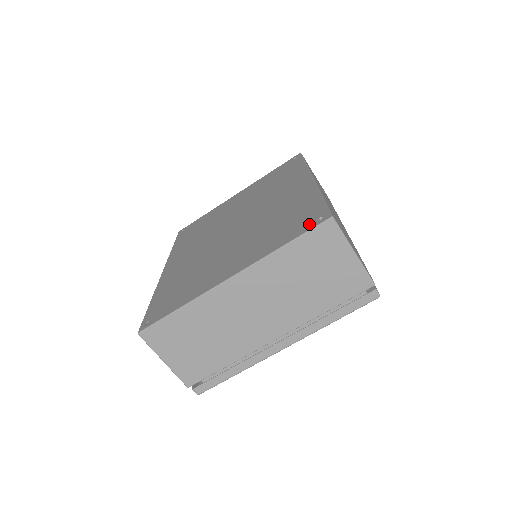
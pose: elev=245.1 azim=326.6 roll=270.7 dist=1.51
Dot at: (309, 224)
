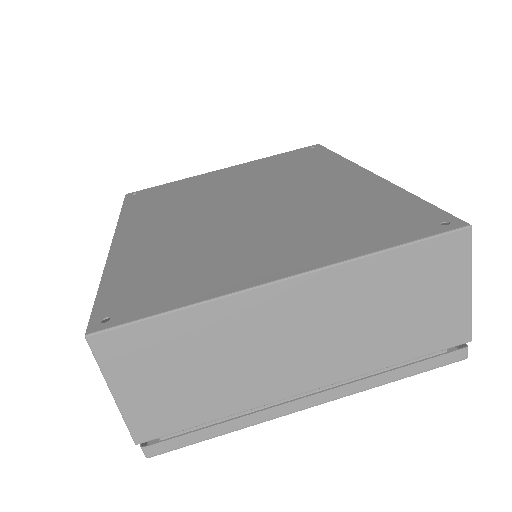
Dot at: (425, 227)
